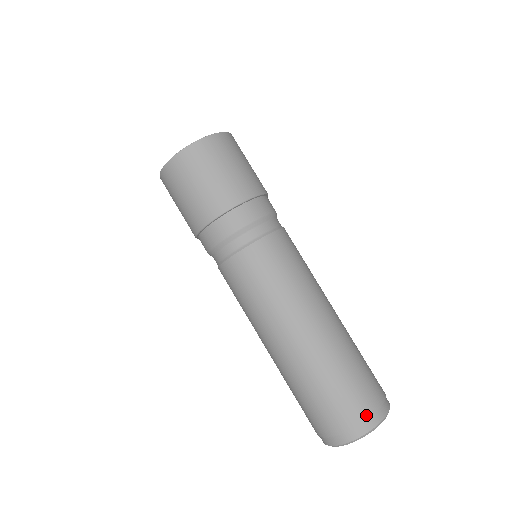
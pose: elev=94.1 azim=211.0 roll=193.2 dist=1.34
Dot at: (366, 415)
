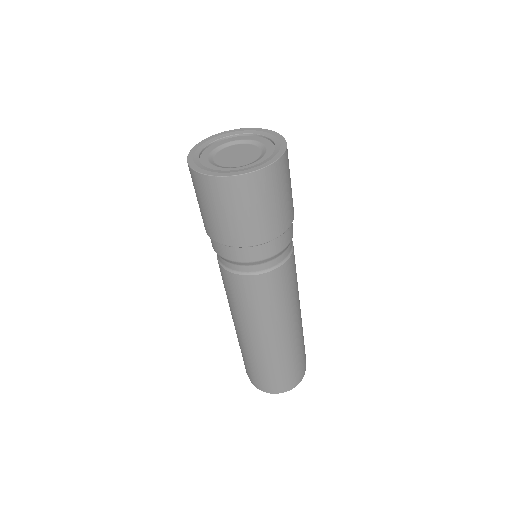
Dot at: (304, 370)
